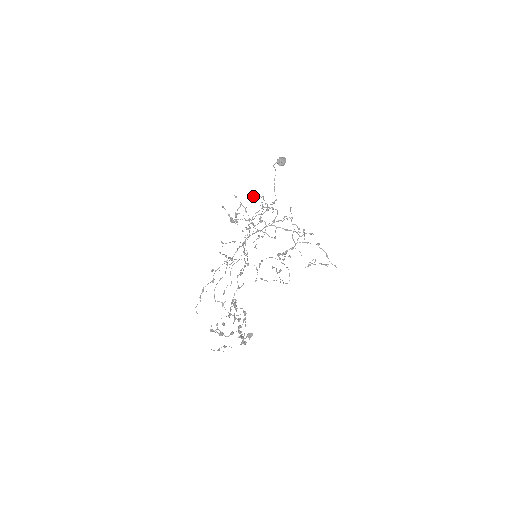
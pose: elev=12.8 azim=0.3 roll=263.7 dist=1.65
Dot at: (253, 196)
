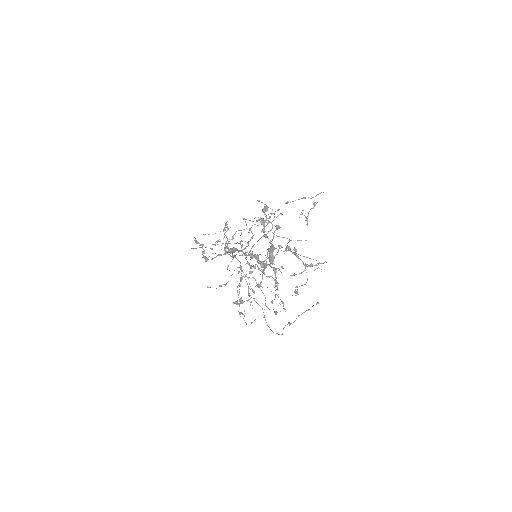
Dot at: (203, 234)
